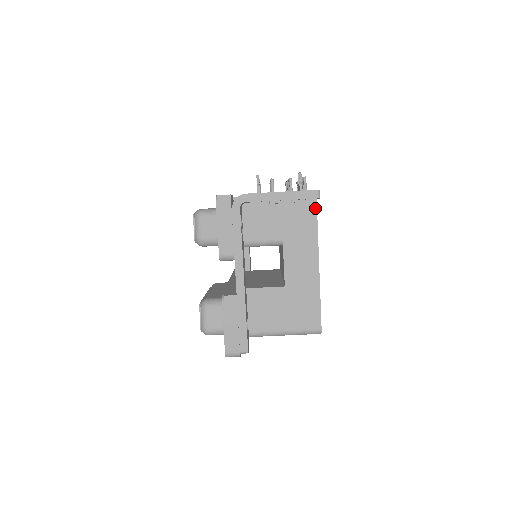
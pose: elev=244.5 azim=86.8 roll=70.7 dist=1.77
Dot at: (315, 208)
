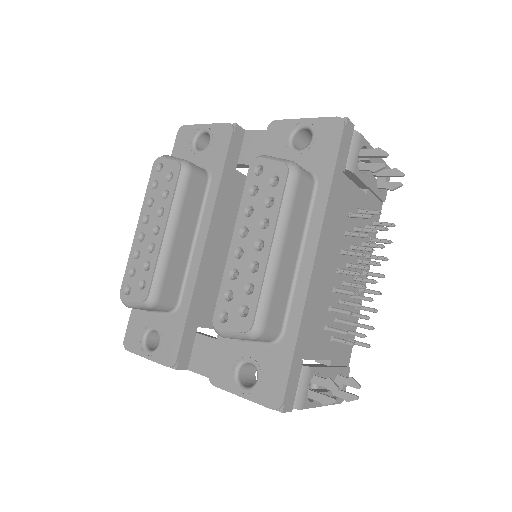
Dot at: occluded
